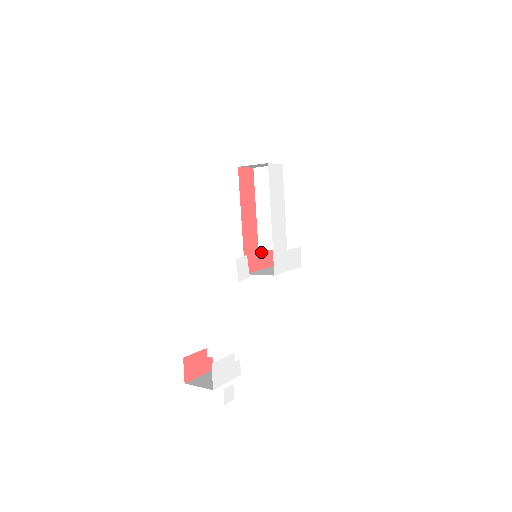
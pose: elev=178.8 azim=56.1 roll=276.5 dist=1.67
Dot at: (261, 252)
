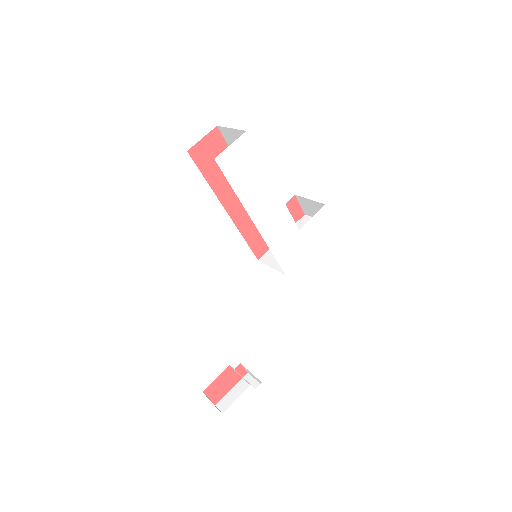
Dot at: occluded
